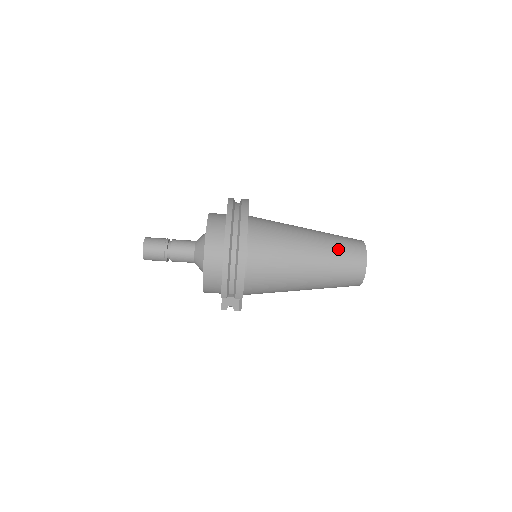
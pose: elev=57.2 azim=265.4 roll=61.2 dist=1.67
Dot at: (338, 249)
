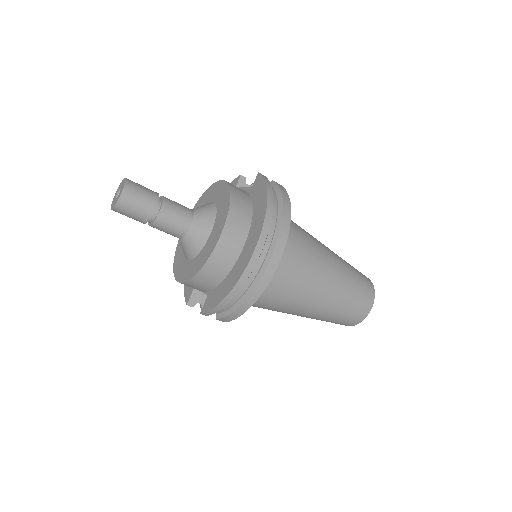
Dot at: (350, 297)
